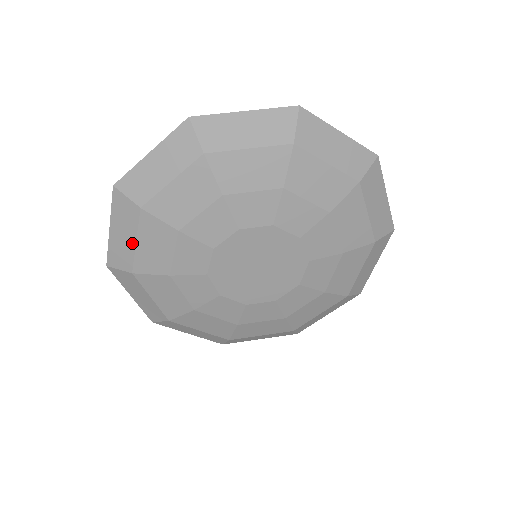
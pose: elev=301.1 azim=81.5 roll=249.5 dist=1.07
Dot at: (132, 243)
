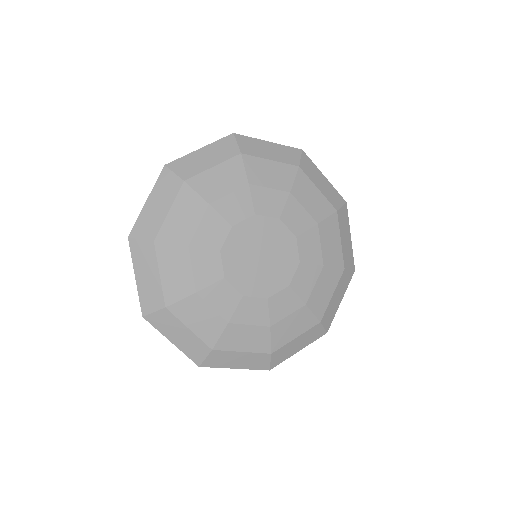
Dot at: (157, 278)
